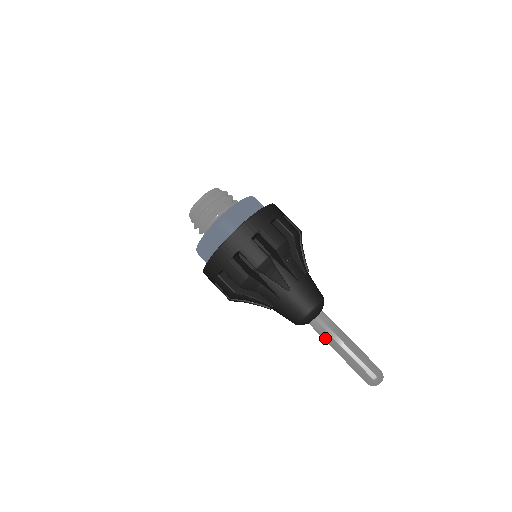
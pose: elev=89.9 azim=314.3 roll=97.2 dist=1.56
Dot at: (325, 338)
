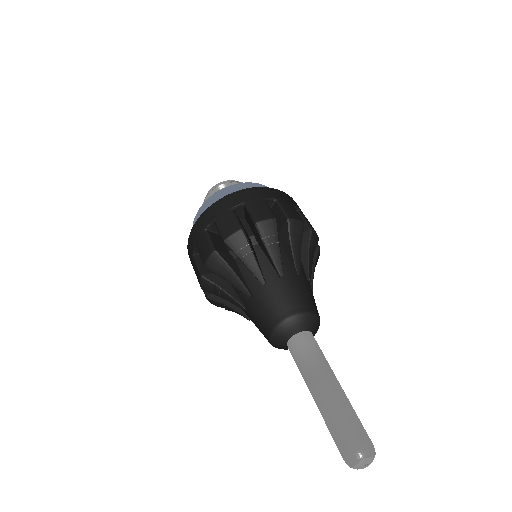
Dot at: (300, 372)
